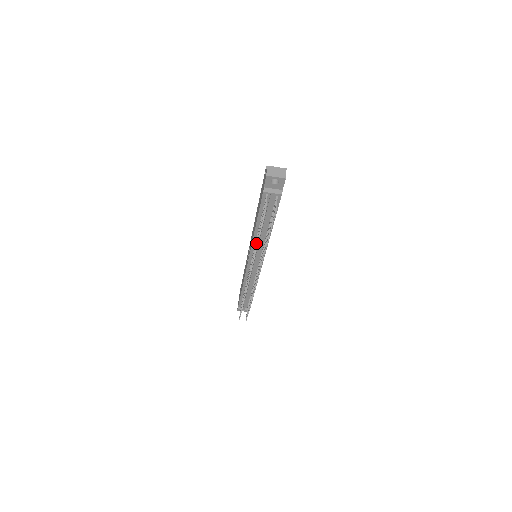
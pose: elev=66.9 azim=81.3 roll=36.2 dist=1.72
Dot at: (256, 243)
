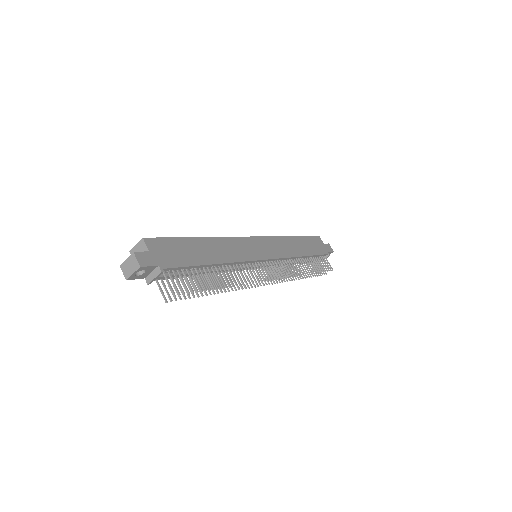
Dot at: occluded
